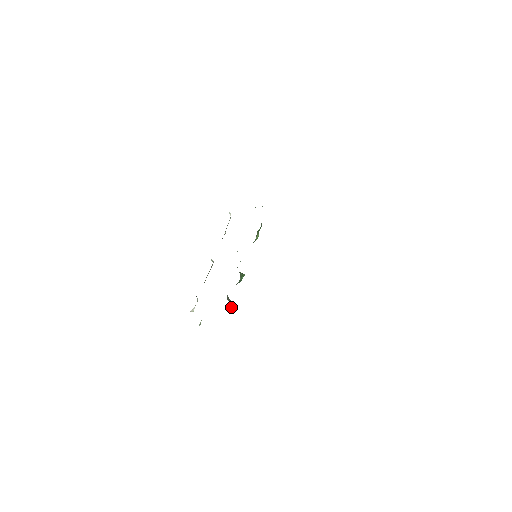
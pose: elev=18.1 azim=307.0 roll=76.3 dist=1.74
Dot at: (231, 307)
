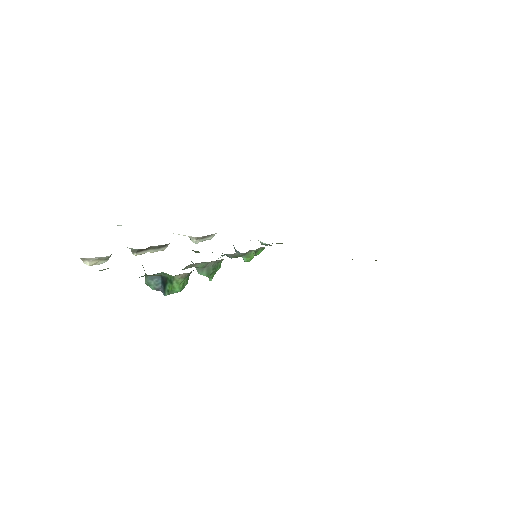
Dot at: (186, 279)
